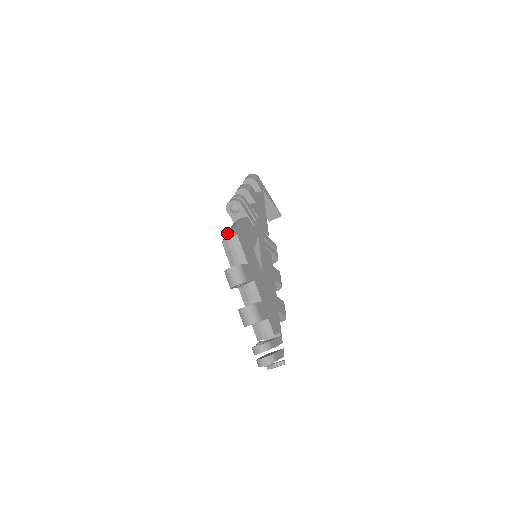
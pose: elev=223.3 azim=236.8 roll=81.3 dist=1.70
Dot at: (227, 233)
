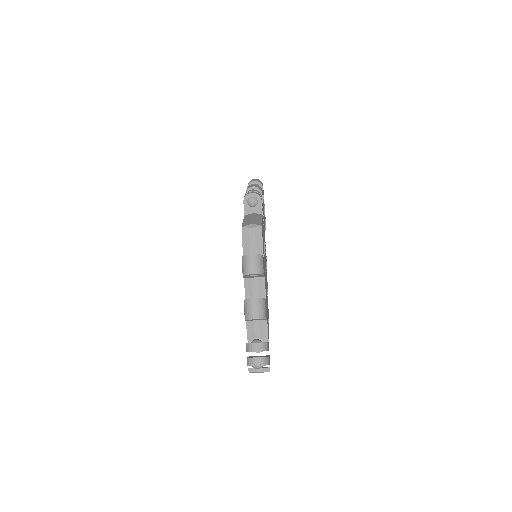
Dot at: (244, 221)
